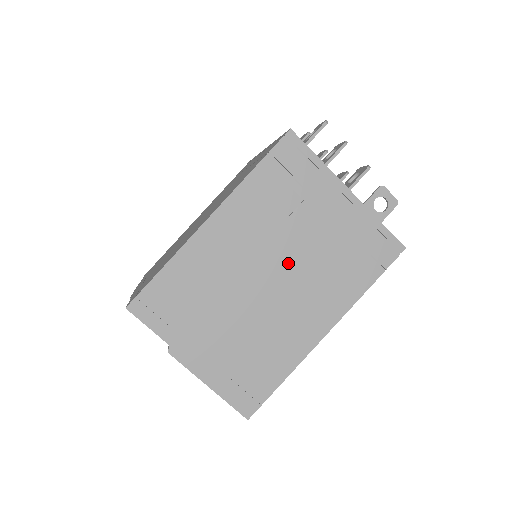
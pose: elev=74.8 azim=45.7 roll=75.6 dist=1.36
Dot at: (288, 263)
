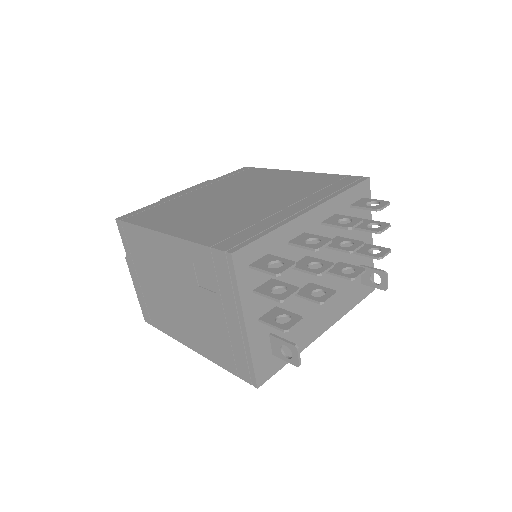
Dot at: (191, 303)
